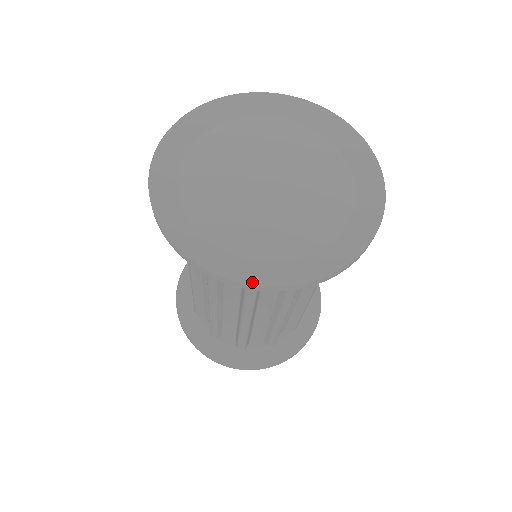
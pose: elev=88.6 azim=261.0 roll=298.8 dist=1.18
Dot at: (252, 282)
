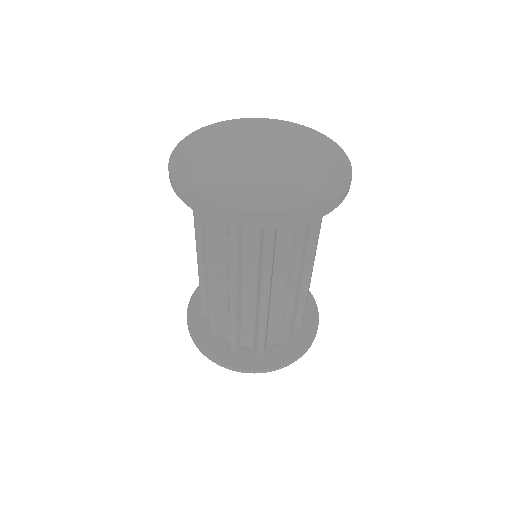
Dot at: (184, 194)
